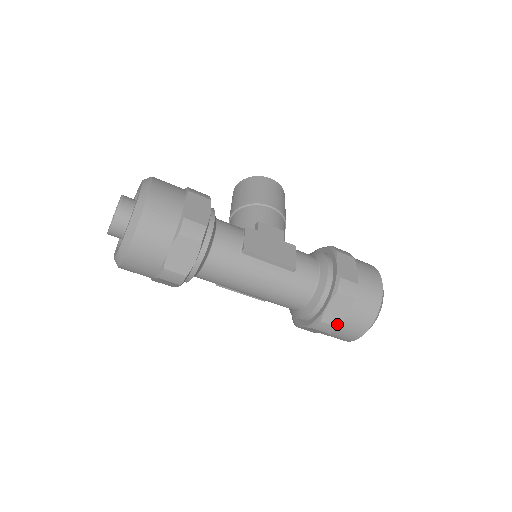
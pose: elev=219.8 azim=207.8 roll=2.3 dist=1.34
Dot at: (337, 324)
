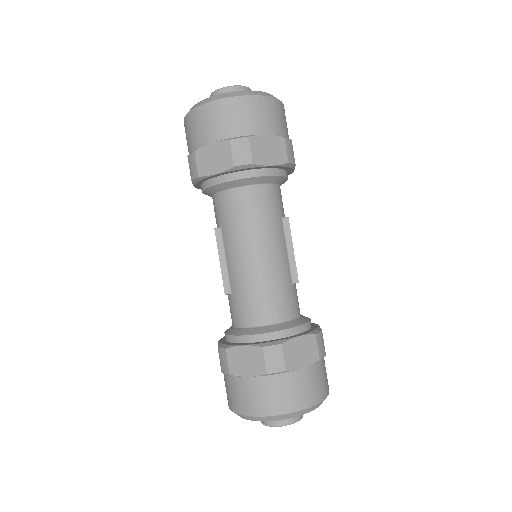
Dot at: (288, 366)
